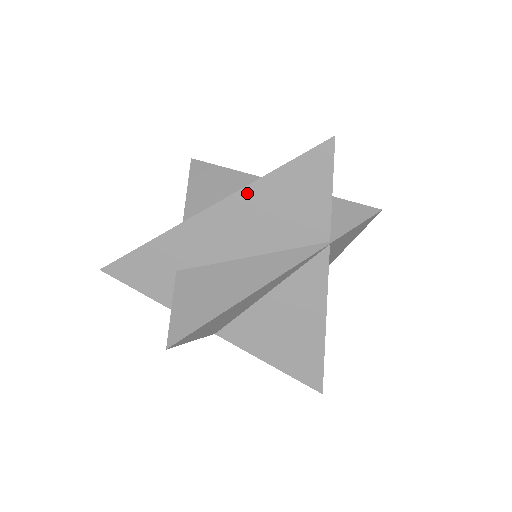
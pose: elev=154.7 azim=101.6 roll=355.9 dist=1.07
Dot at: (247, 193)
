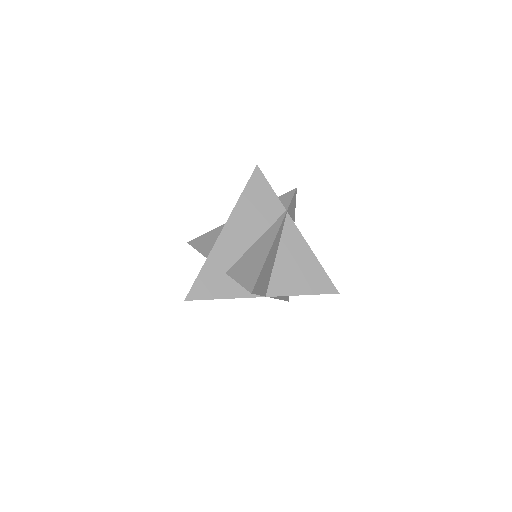
Dot at: (236, 211)
